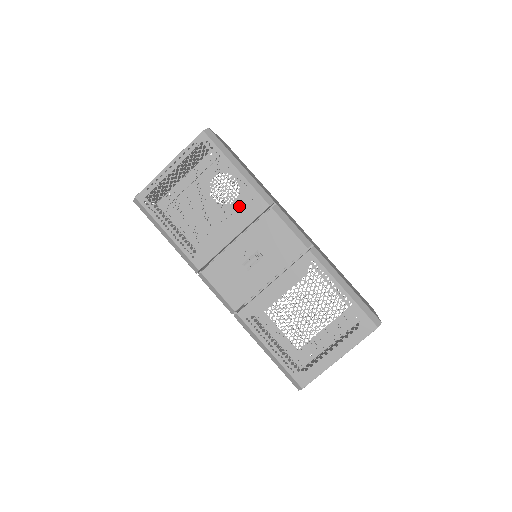
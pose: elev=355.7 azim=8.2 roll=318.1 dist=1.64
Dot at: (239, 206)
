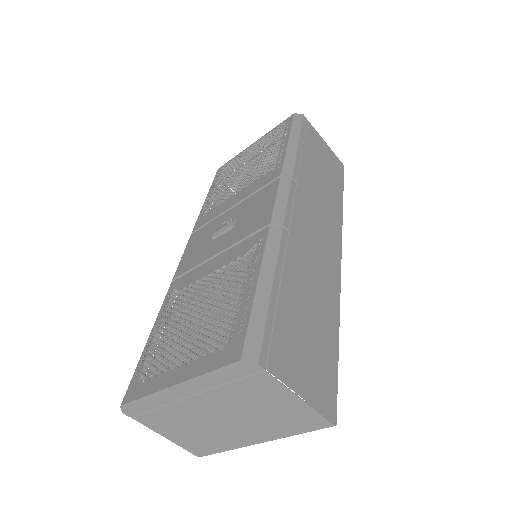
Dot at: (261, 175)
